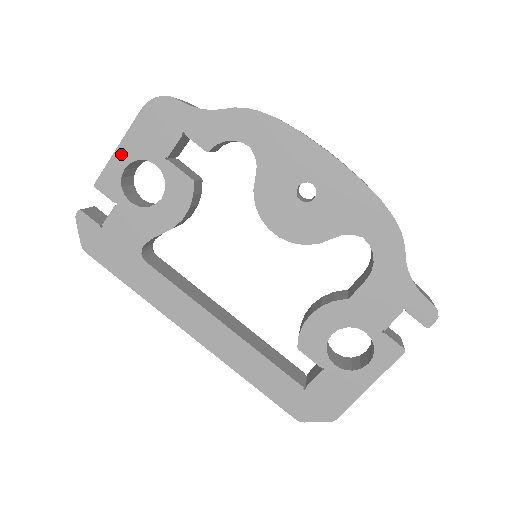
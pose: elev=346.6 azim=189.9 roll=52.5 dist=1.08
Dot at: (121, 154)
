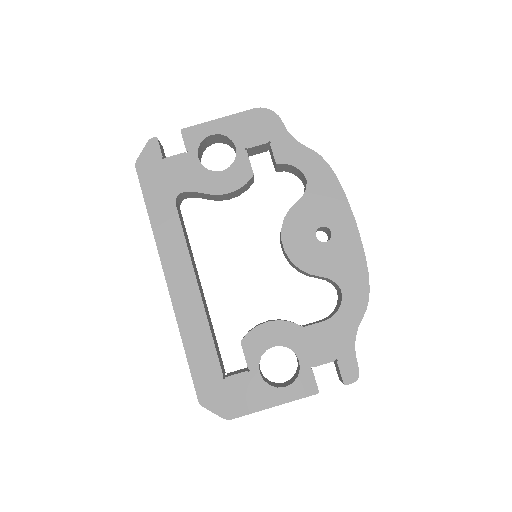
Dot at: (217, 124)
